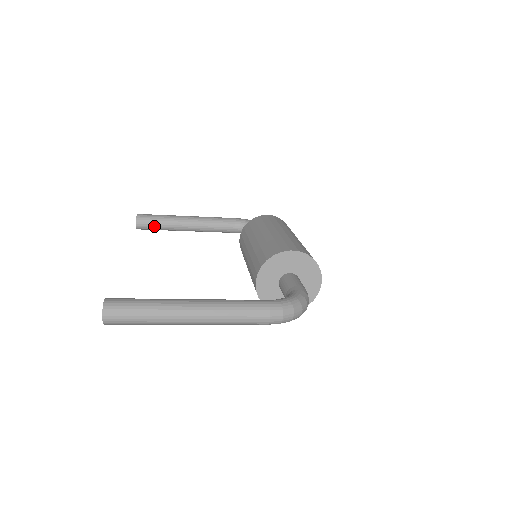
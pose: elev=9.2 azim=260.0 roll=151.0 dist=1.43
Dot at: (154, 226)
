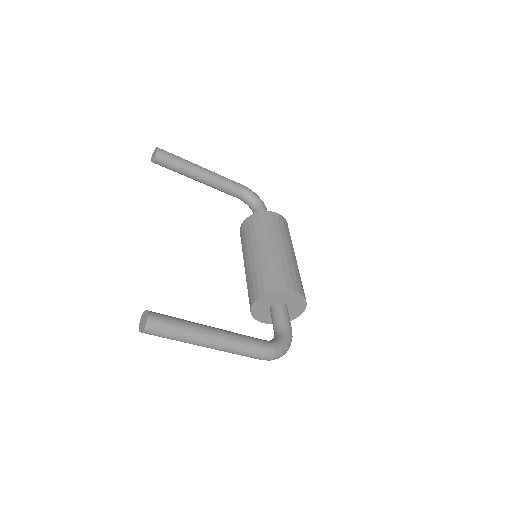
Dot at: (169, 167)
